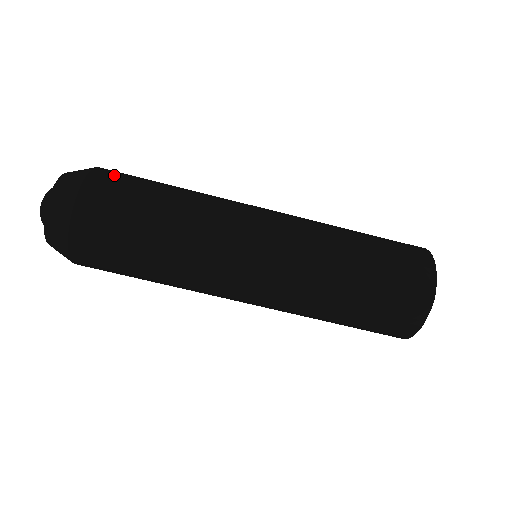
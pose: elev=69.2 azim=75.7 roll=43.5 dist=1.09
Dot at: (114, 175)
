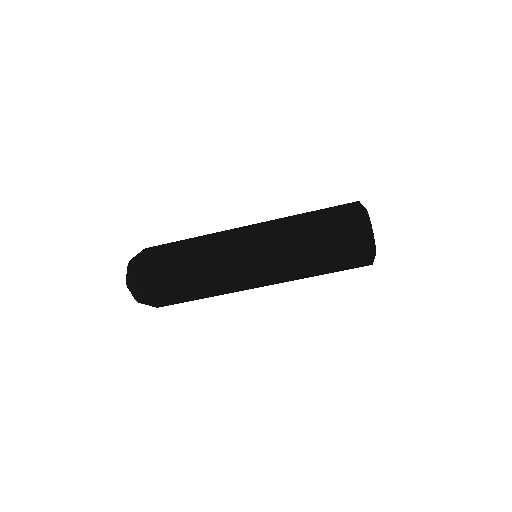
Dot at: (156, 246)
